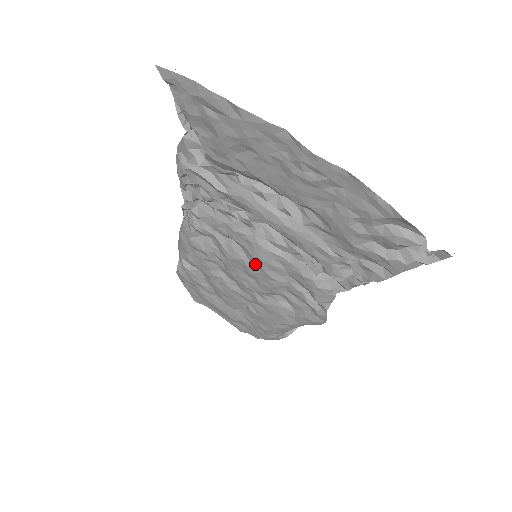
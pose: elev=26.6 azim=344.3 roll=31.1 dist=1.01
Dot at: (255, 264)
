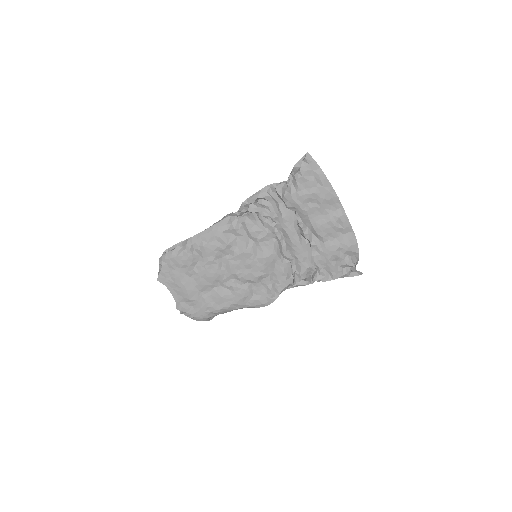
Dot at: (260, 259)
